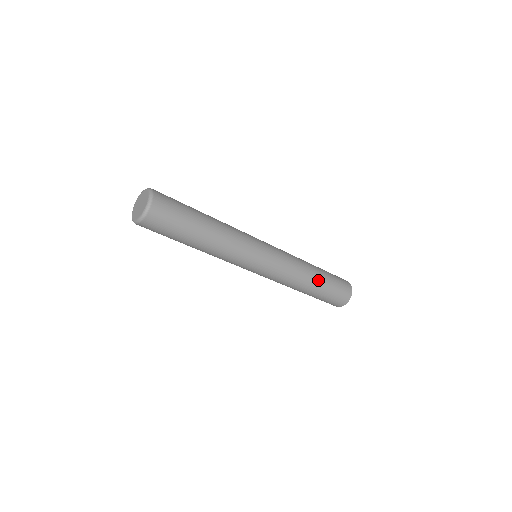
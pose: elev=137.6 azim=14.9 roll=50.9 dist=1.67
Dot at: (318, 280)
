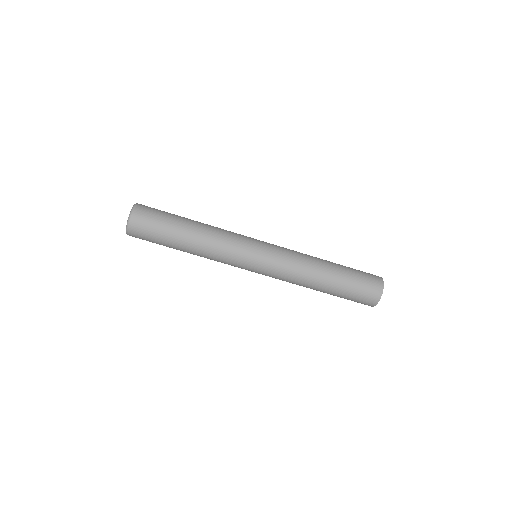
Dot at: (328, 284)
